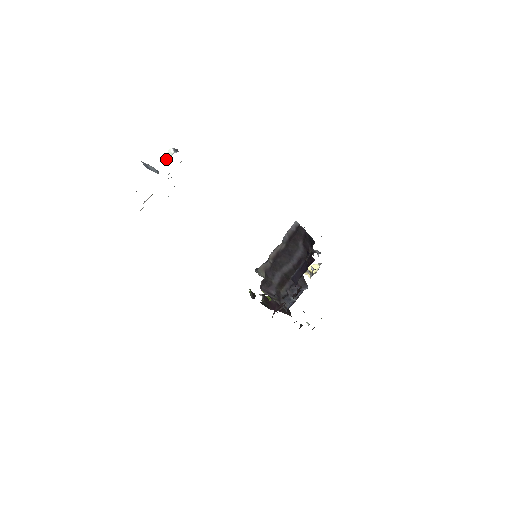
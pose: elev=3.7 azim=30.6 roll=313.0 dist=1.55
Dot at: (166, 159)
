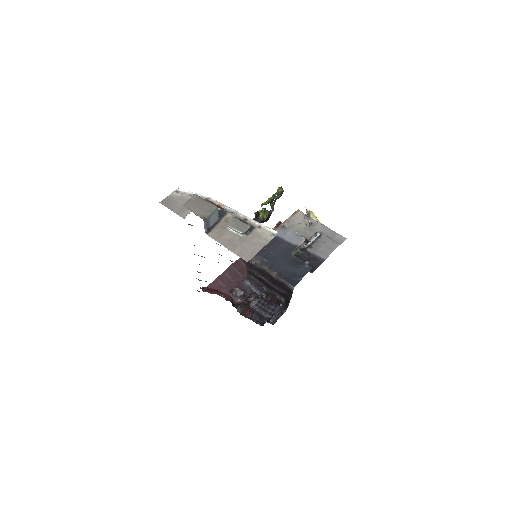
Dot at: (231, 229)
